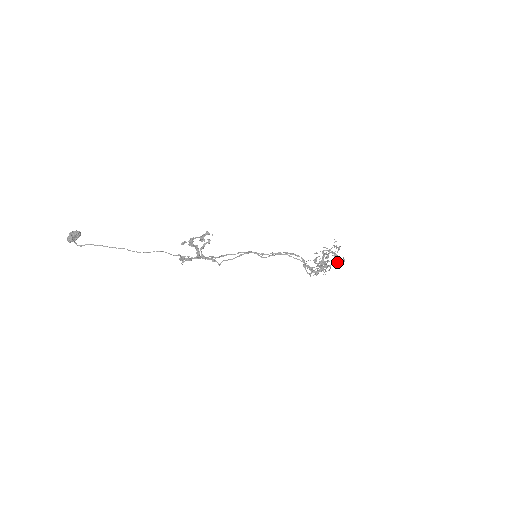
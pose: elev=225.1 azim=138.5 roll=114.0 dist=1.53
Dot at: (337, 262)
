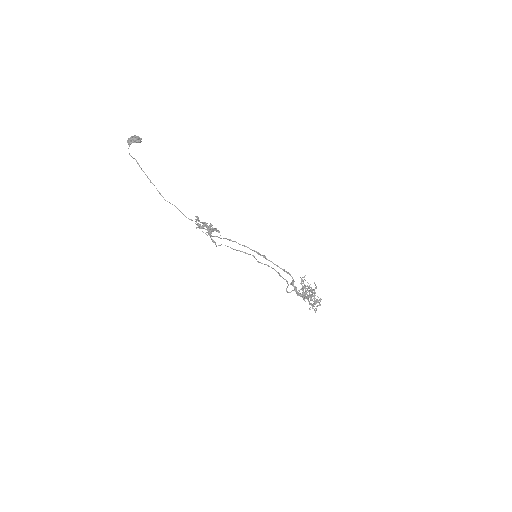
Dot at: occluded
